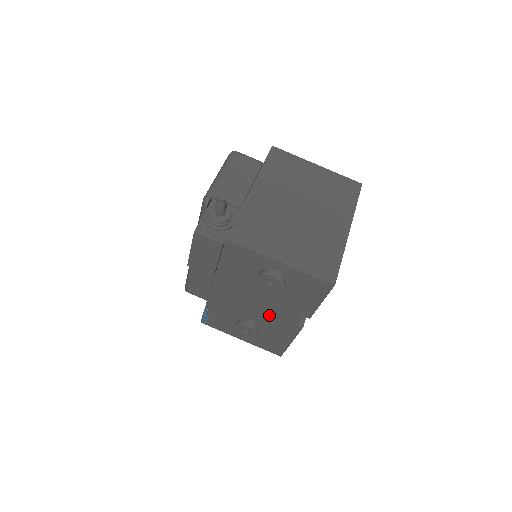
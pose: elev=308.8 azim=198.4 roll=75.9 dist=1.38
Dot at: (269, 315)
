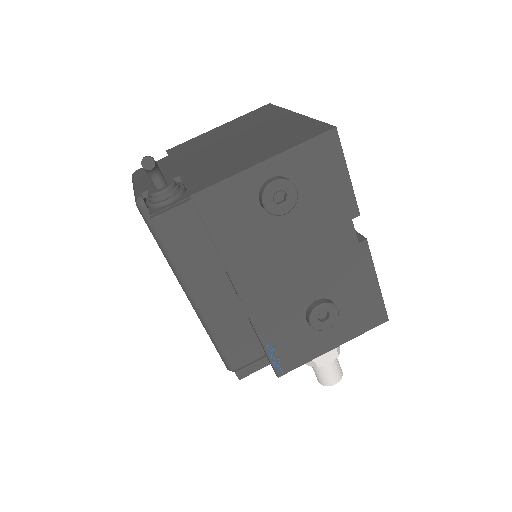
Dot at: (324, 265)
